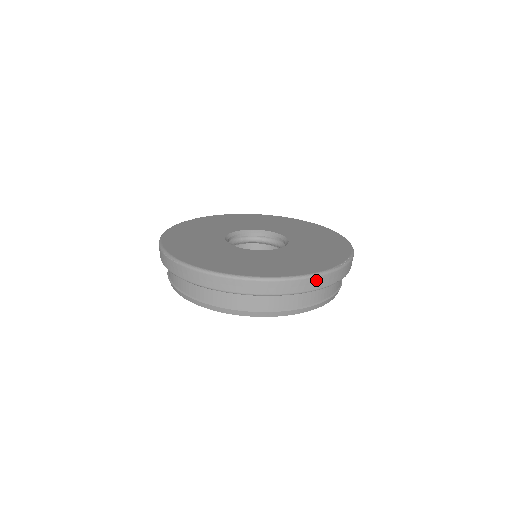
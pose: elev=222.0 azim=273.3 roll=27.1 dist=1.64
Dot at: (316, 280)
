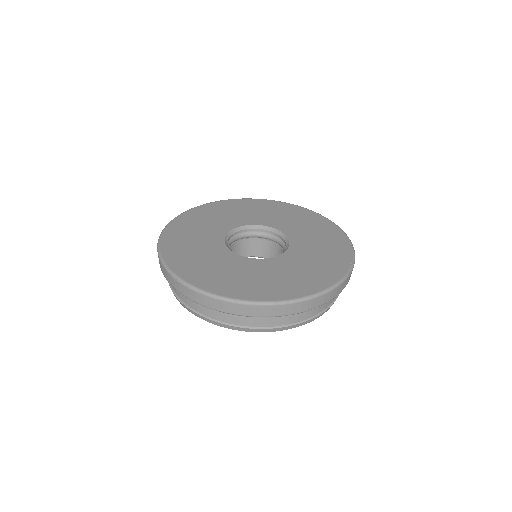
Dot at: (329, 294)
